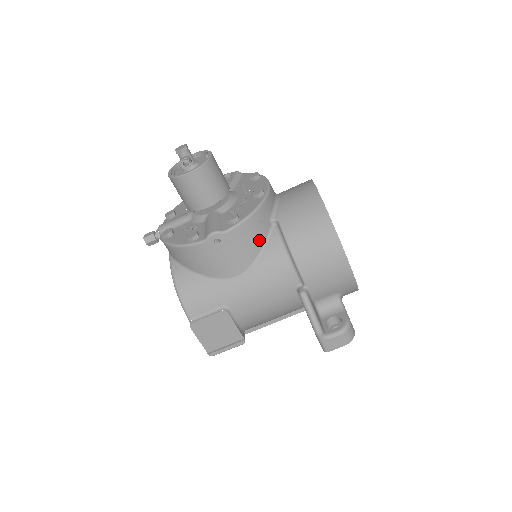
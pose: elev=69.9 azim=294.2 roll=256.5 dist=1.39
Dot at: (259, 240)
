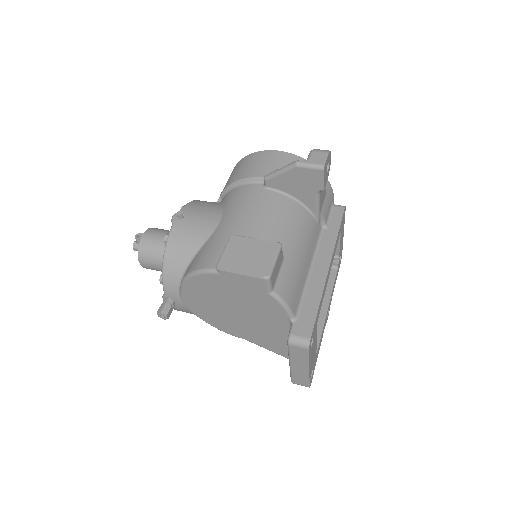
Dot at: (214, 204)
